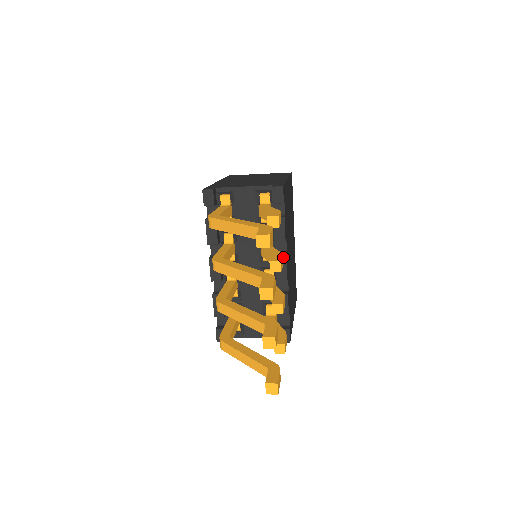
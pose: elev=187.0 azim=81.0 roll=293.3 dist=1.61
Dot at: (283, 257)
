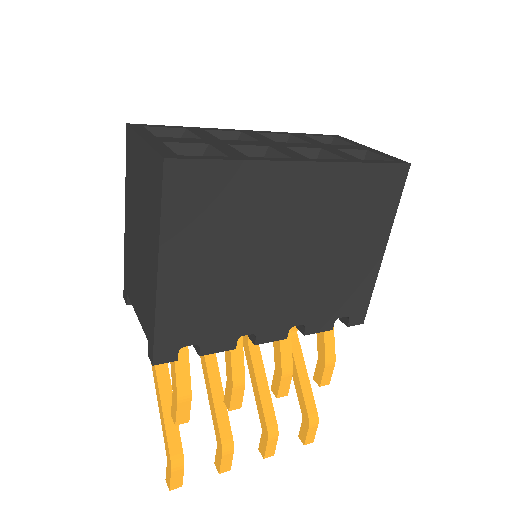
Dot at: (253, 342)
